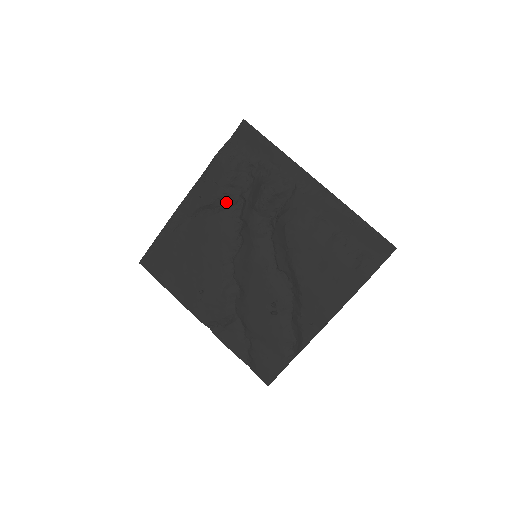
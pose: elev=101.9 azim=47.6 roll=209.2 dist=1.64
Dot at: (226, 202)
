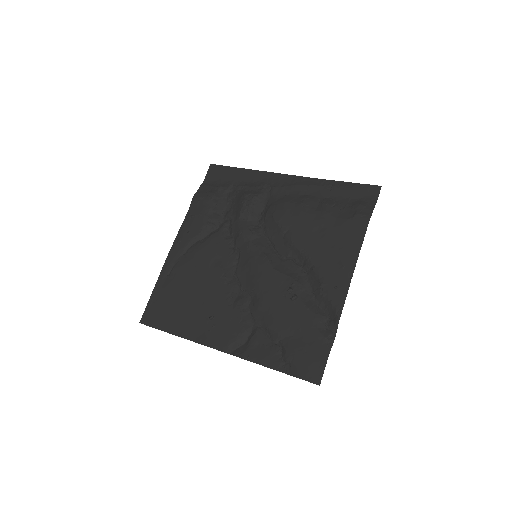
Dot at: (213, 227)
